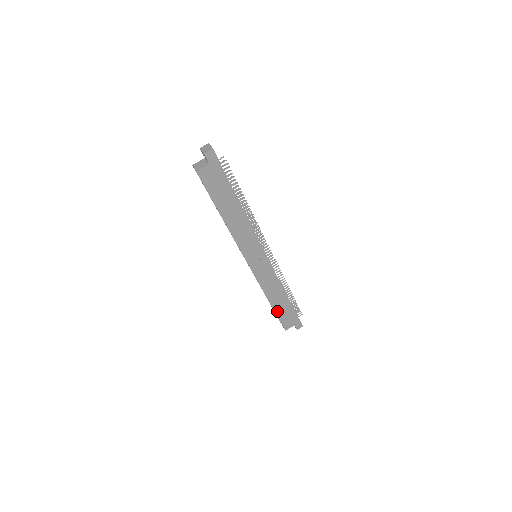
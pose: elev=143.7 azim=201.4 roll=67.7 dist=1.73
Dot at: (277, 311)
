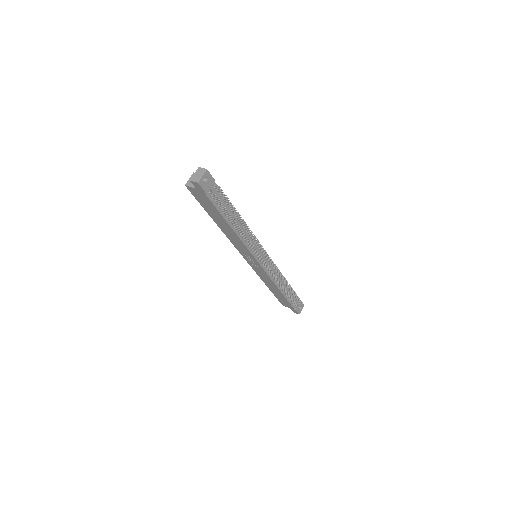
Dot at: (274, 293)
